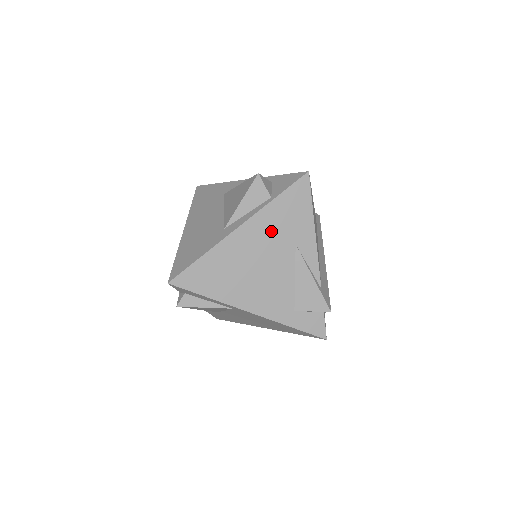
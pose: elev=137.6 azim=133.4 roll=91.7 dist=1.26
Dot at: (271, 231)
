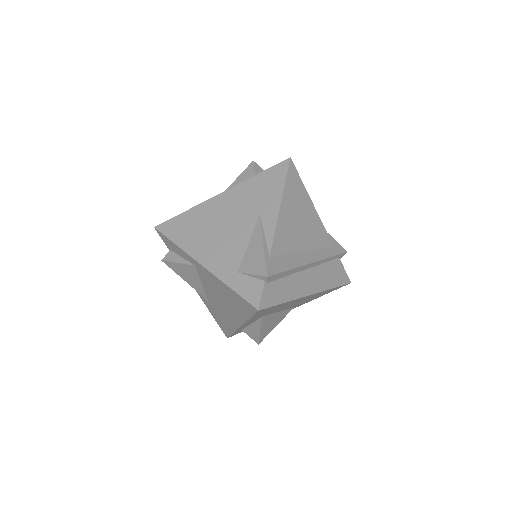
Dot at: (243, 200)
